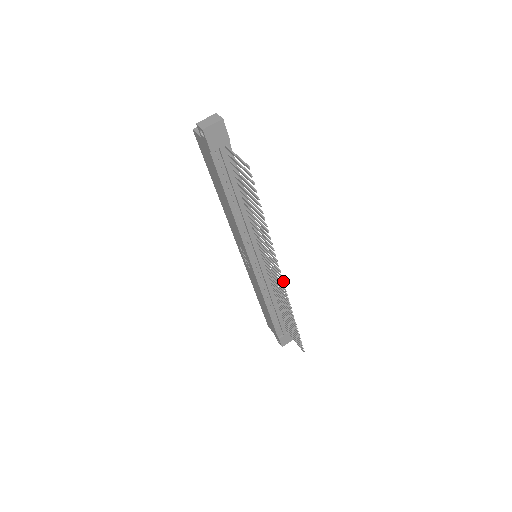
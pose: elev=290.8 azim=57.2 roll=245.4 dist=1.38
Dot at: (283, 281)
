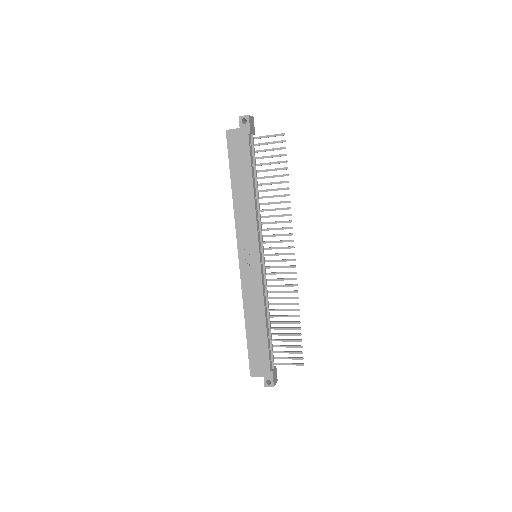
Dot at: occluded
